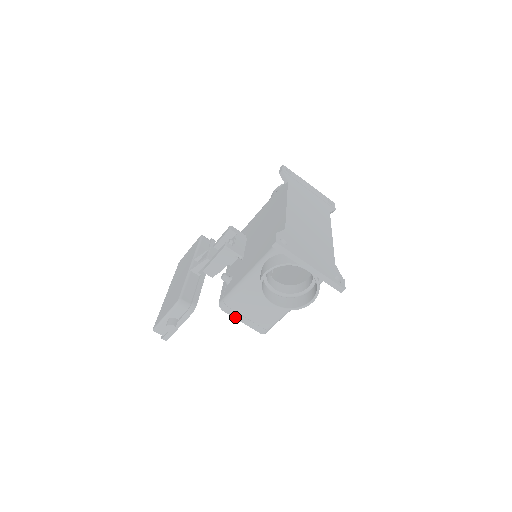
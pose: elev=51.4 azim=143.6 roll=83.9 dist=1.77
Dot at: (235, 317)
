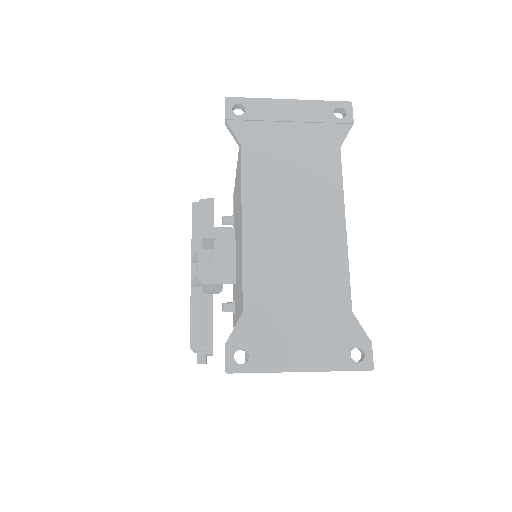
Dot at: occluded
